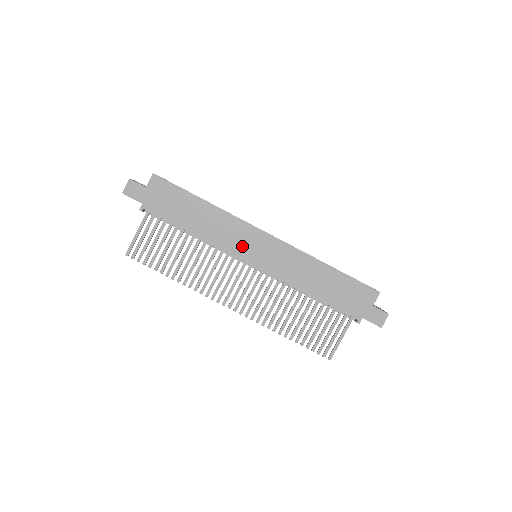
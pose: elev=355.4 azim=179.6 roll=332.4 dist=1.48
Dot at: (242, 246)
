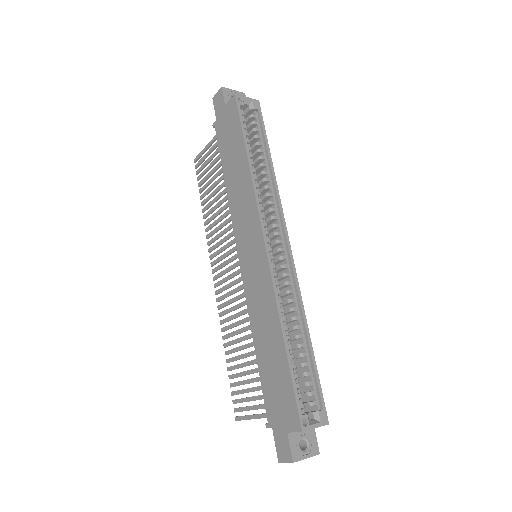
Dot at: (243, 233)
